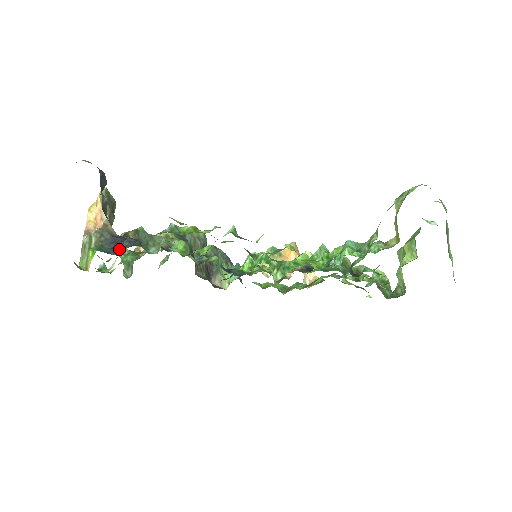
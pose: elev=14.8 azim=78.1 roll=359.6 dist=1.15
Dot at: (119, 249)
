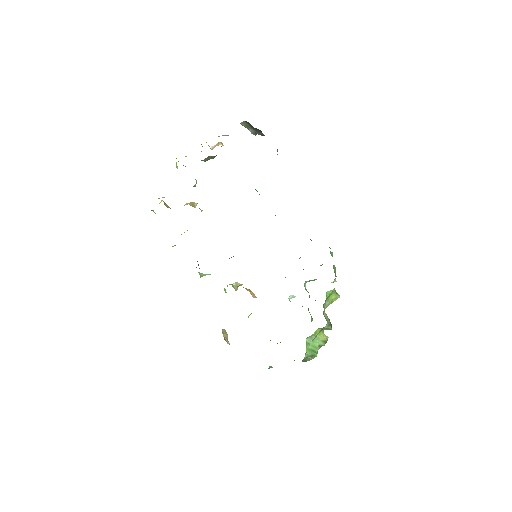
Dot at: occluded
